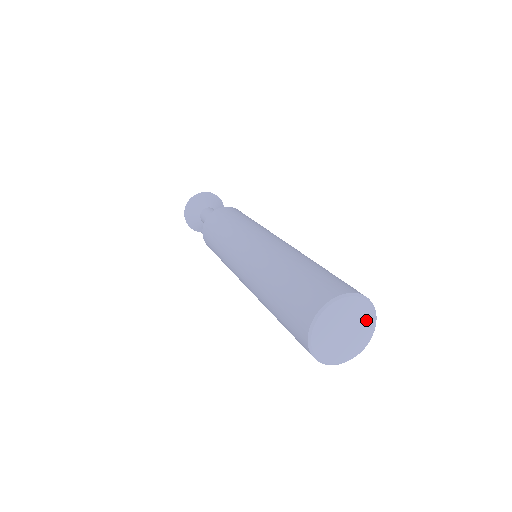
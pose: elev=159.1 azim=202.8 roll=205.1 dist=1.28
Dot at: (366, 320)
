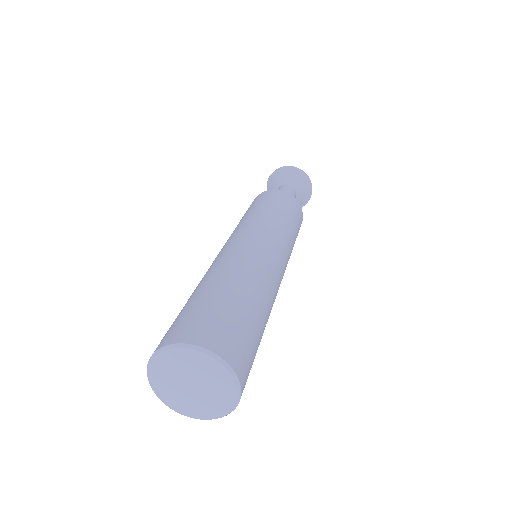
Dot at: (223, 390)
